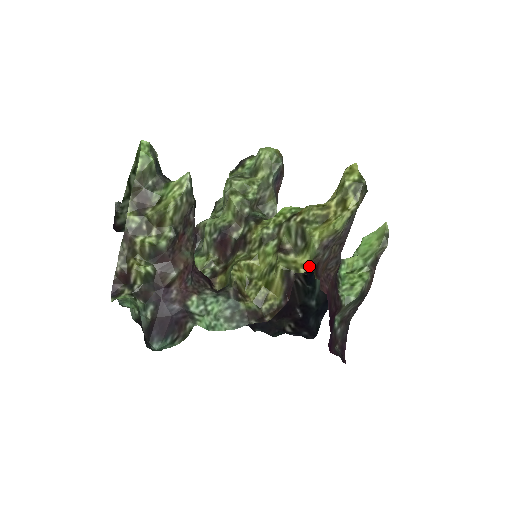
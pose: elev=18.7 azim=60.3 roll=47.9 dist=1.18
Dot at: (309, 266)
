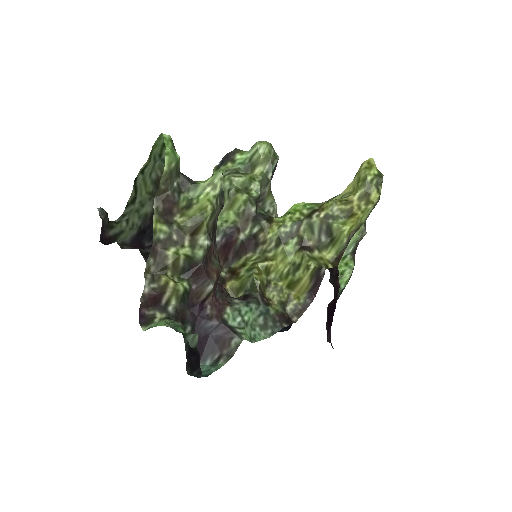
Dot at: (335, 261)
